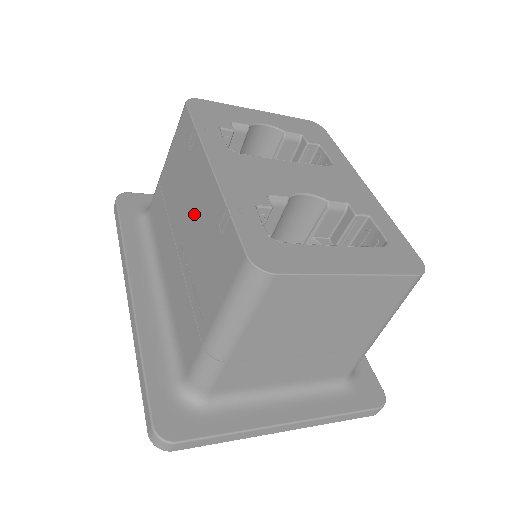
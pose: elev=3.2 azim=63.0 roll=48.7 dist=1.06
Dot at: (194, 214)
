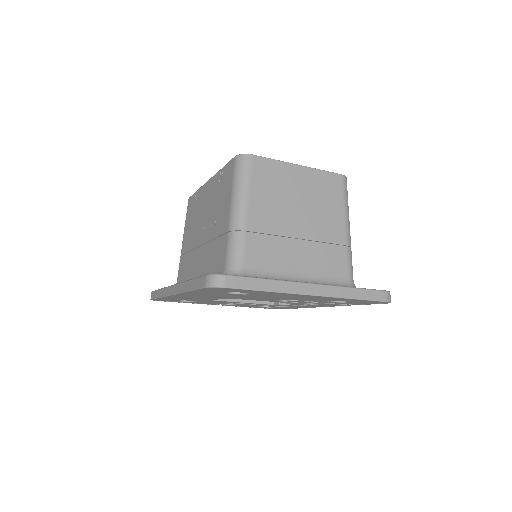
Dot at: (206, 211)
